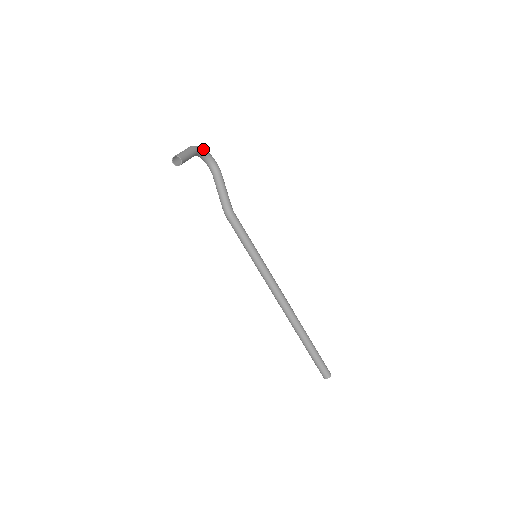
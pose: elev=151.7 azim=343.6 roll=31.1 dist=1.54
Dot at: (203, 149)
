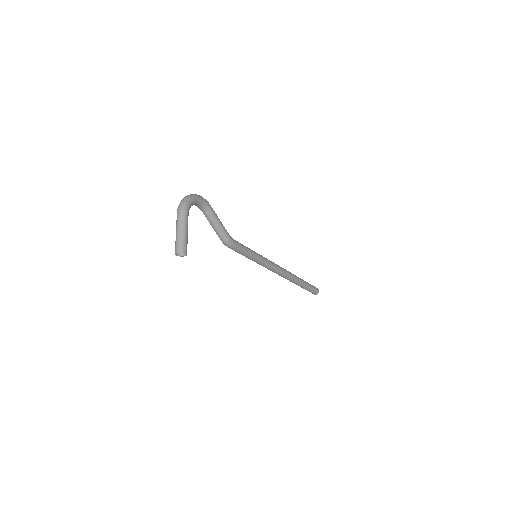
Dot at: (190, 202)
